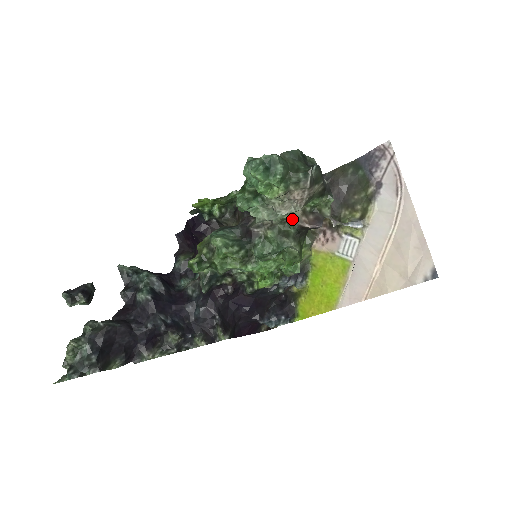
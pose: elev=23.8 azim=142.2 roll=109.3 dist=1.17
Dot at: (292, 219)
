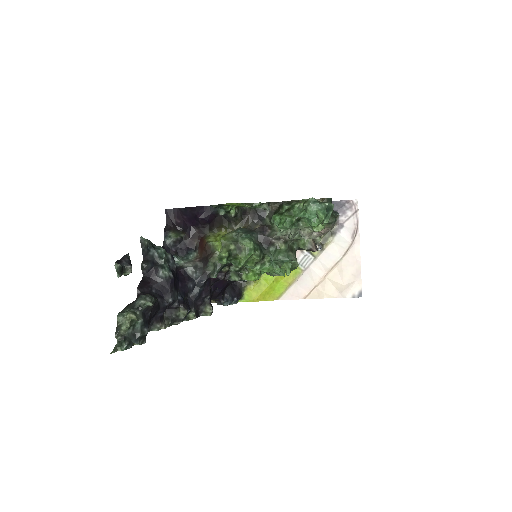
Dot at: (303, 241)
